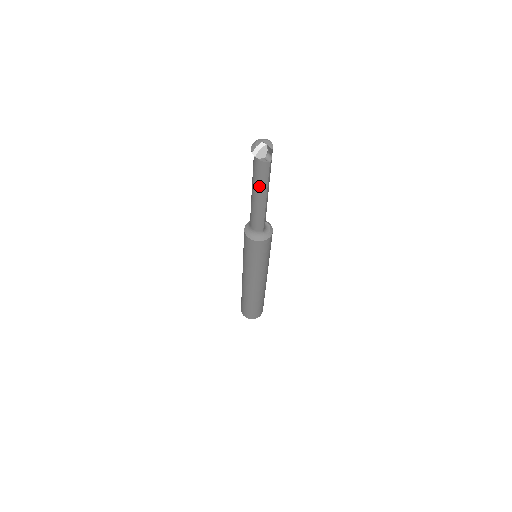
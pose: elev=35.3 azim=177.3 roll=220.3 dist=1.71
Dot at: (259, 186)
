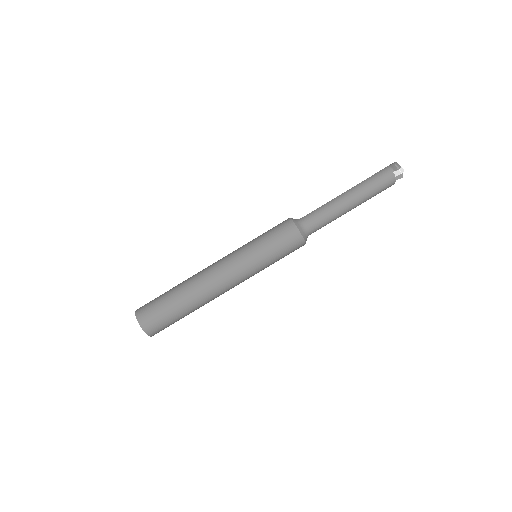
Dot at: (368, 195)
